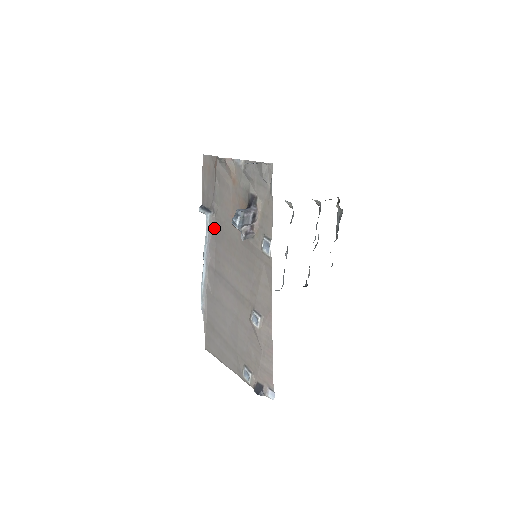
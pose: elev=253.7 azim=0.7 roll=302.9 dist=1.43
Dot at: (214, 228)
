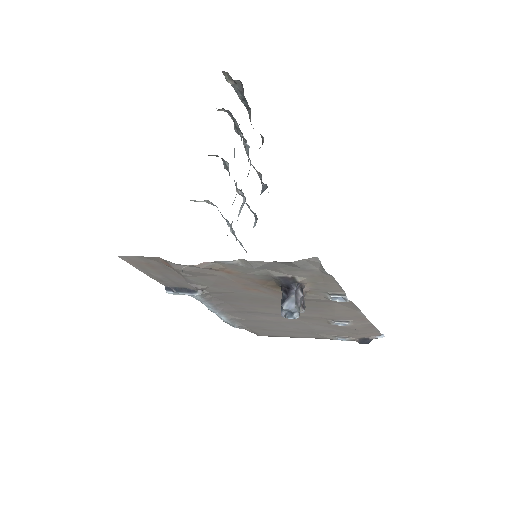
Dot at: (213, 297)
